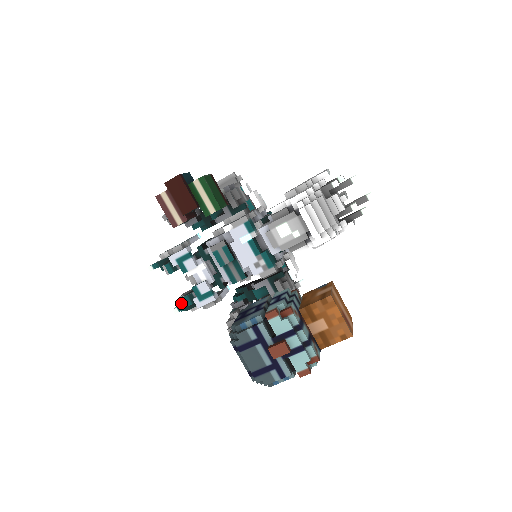
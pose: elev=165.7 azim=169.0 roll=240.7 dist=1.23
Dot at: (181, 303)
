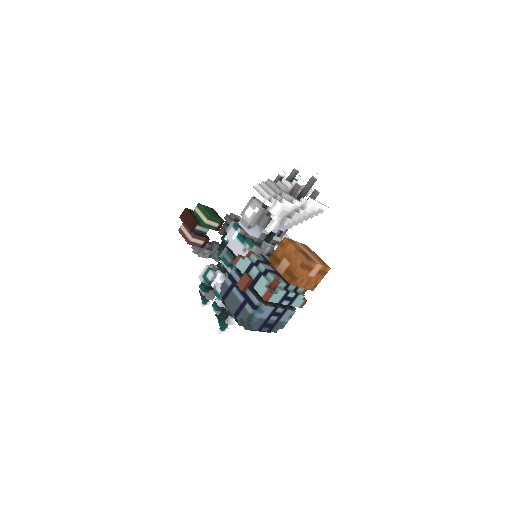
Dot at: (215, 315)
